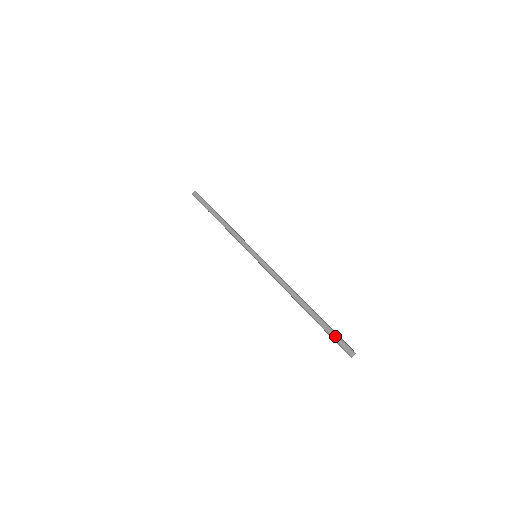
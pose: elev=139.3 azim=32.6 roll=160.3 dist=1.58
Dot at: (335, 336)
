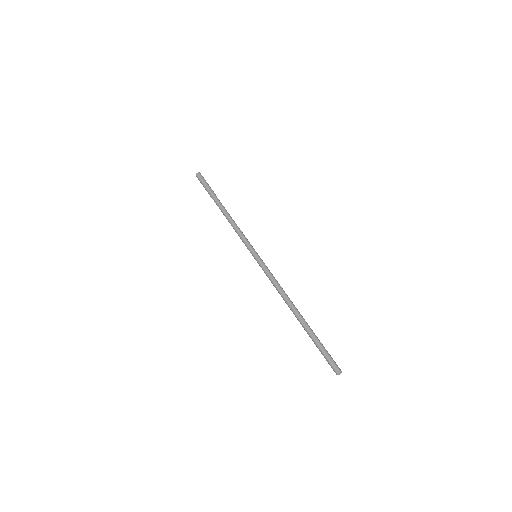
Dot at: (325, 353)
